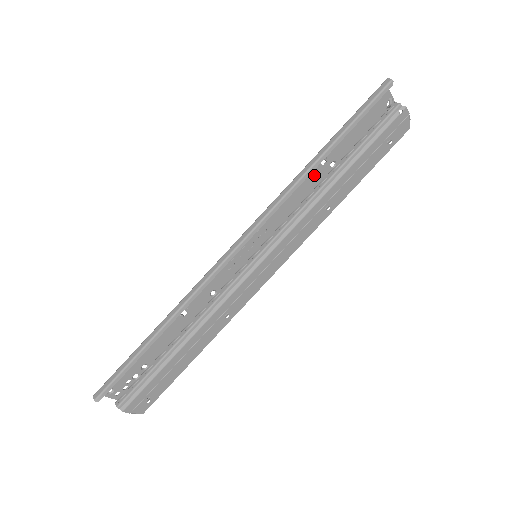
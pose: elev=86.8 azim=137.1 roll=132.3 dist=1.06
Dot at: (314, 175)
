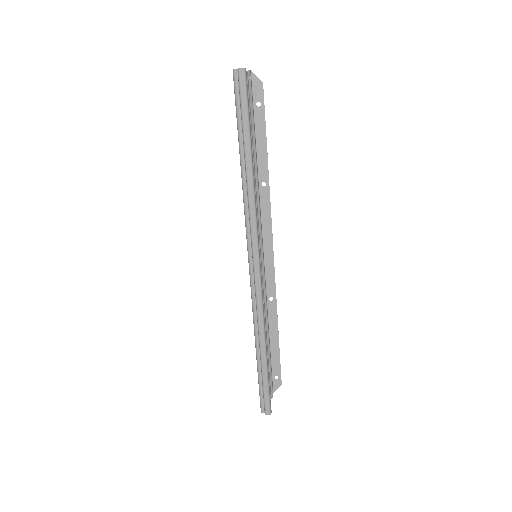
Dot at: occluded
